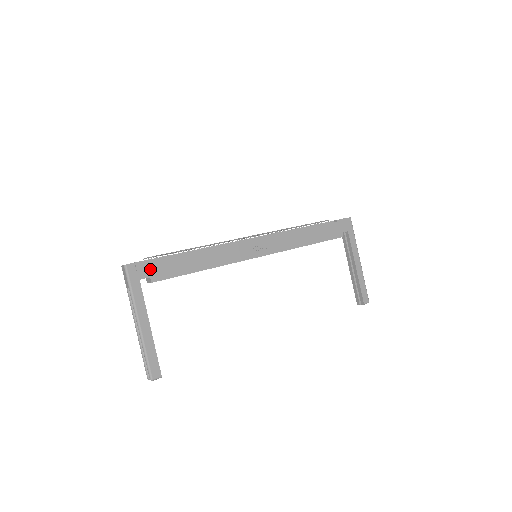
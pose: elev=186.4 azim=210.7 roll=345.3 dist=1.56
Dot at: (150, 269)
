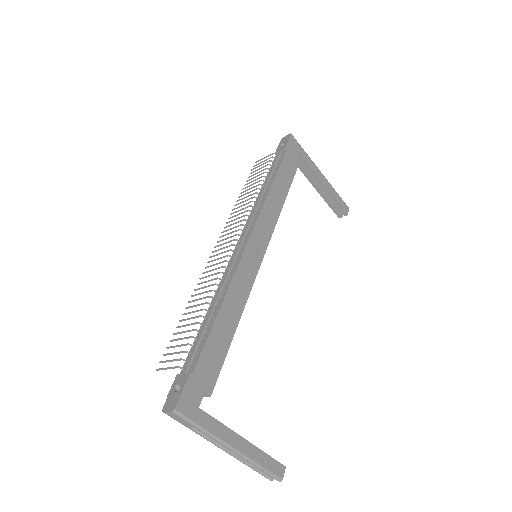
Dot at: (198, 384)
